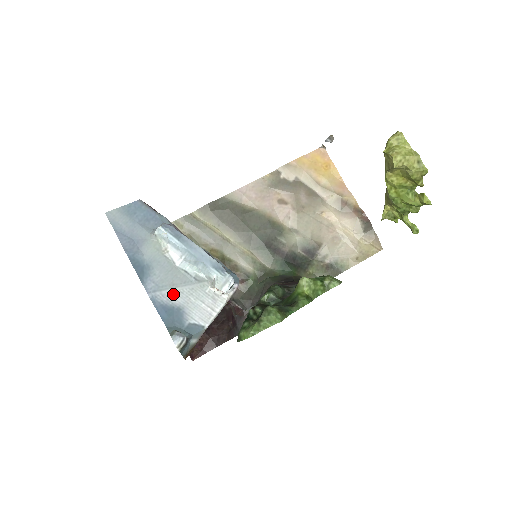
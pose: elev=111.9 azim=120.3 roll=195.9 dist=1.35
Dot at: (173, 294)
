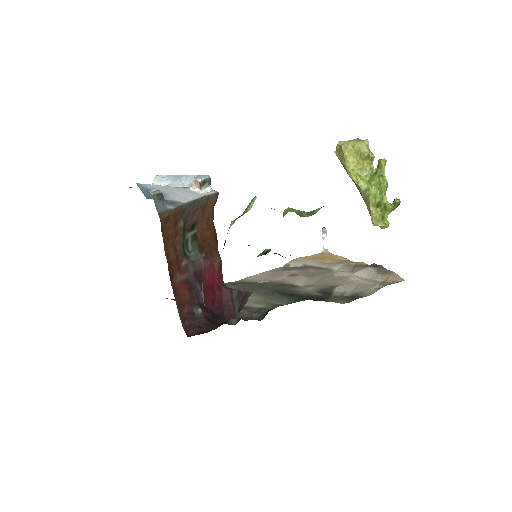
Dot at: (157, 187)
